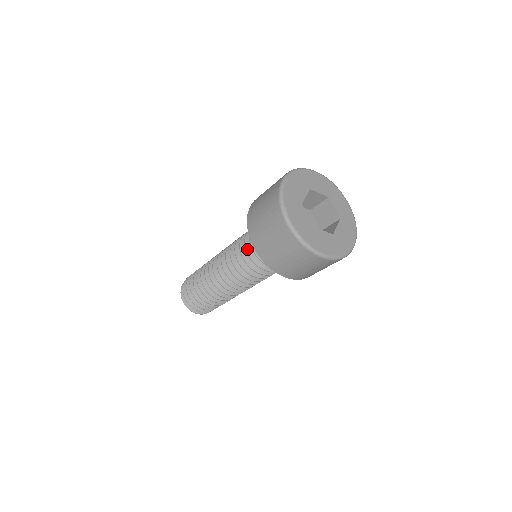
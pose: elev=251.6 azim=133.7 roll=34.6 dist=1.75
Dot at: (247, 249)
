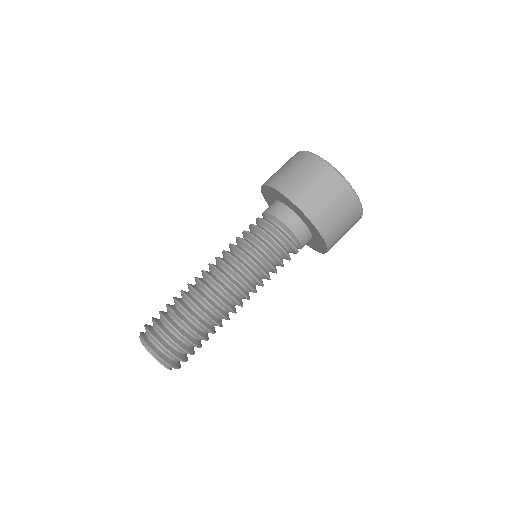
Dot at: (263, 229)
